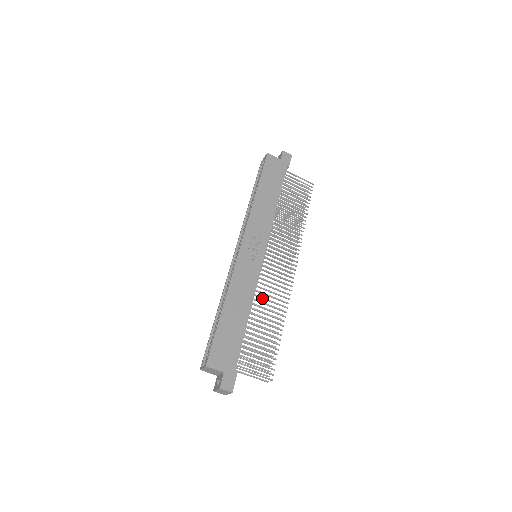
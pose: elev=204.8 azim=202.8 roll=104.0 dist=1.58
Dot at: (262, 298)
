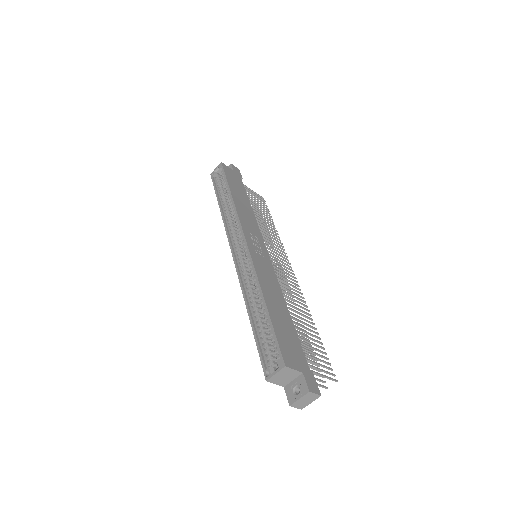
Dot at: (285, 295)
